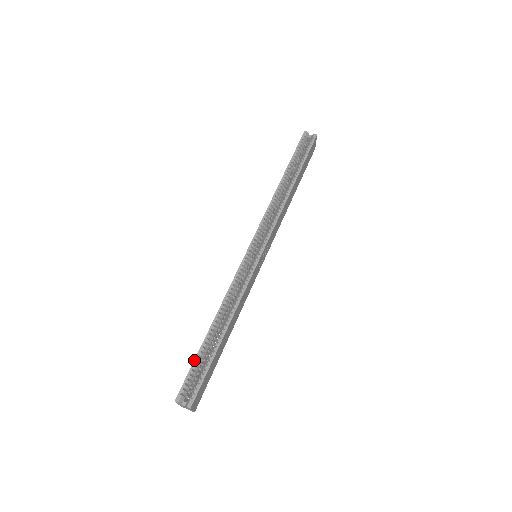
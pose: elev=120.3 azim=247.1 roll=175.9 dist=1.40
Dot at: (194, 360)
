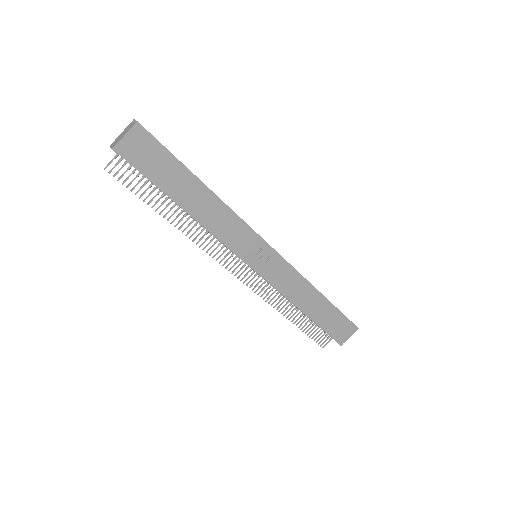
Dot at: occluded
